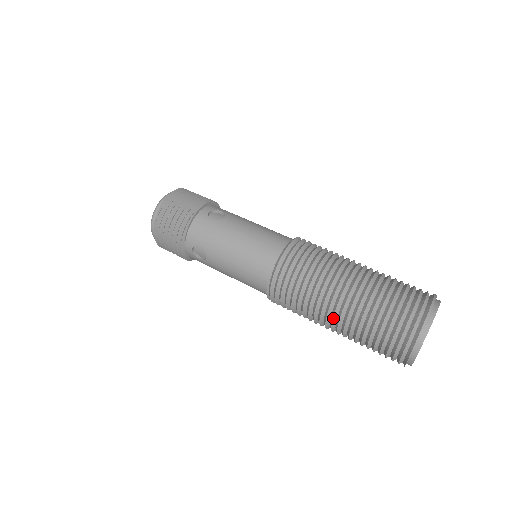
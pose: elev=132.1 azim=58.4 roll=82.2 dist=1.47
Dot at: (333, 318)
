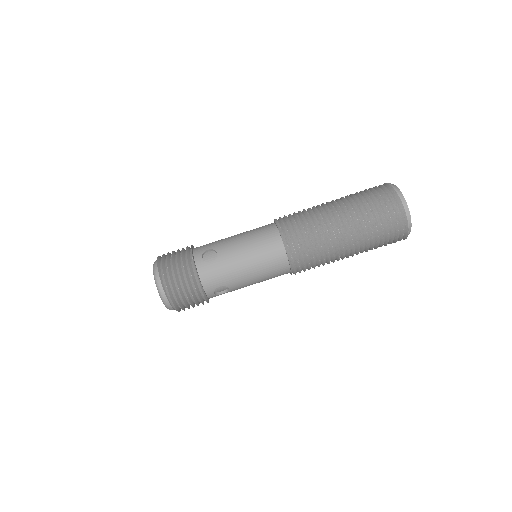
Dot at: (349, 252)
